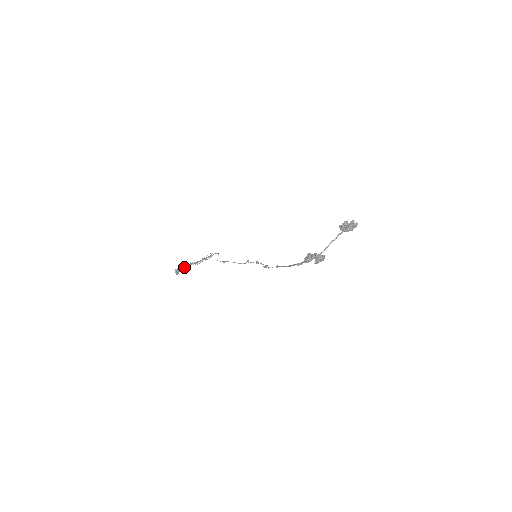
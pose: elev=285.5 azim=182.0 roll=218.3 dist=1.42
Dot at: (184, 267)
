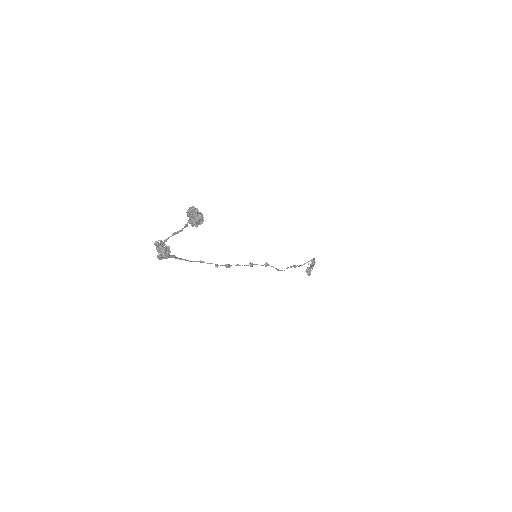
Dot at: (312, 269)
